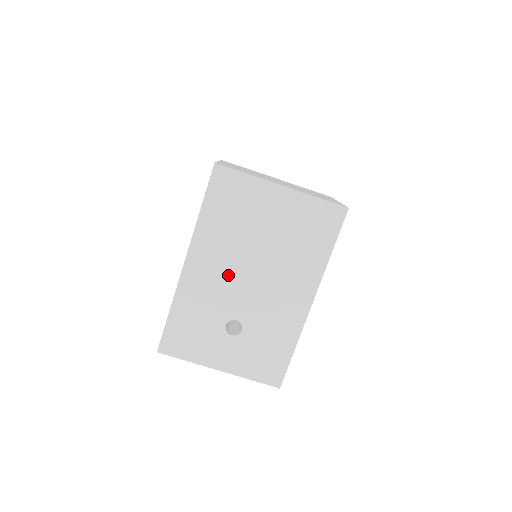
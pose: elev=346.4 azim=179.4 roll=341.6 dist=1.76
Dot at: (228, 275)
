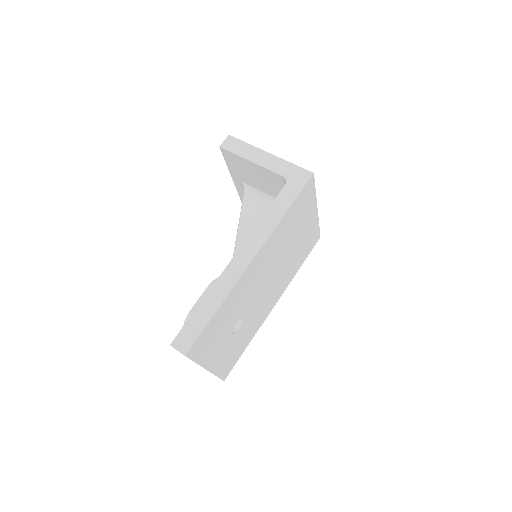
Dot at: (262, 276)
